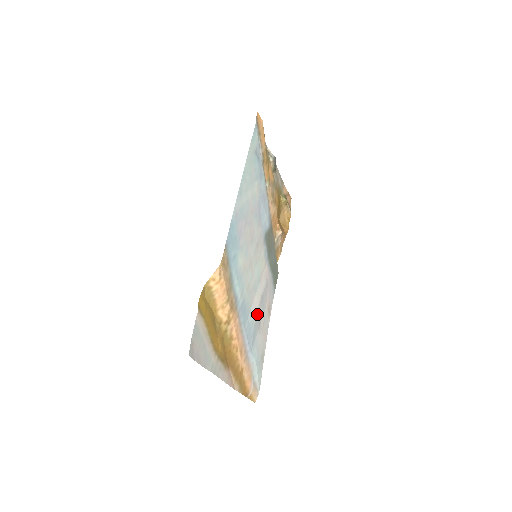
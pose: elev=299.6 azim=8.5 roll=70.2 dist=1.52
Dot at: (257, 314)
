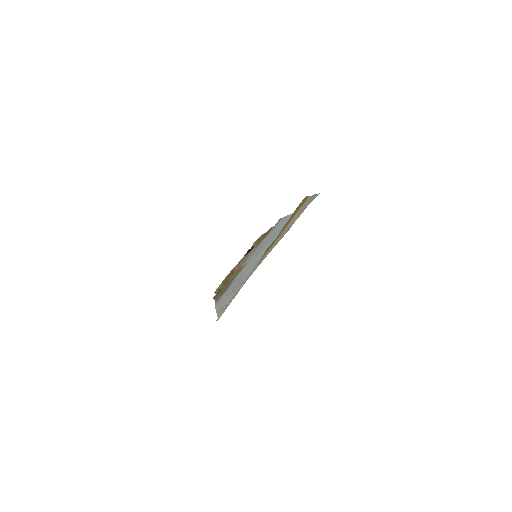
Dot at: (244, 278)
